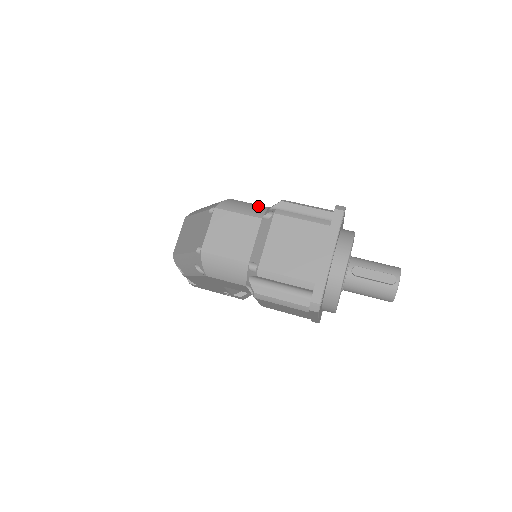
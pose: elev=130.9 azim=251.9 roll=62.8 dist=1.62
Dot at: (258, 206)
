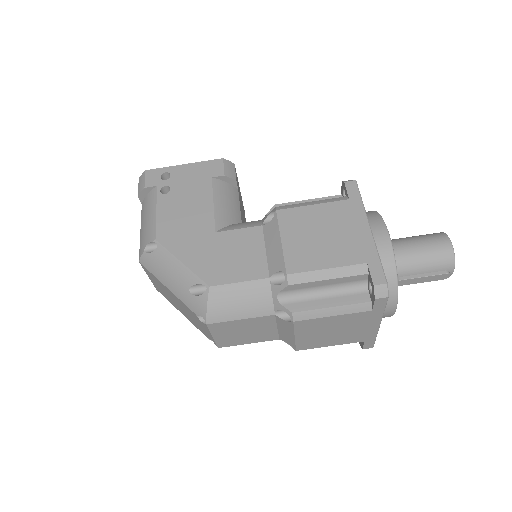
Dot at: (256, 289)
